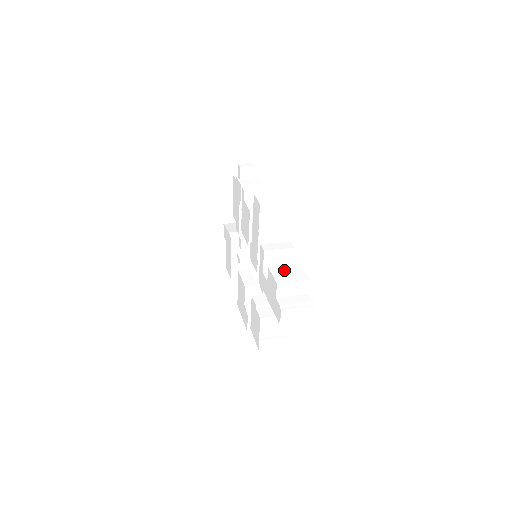
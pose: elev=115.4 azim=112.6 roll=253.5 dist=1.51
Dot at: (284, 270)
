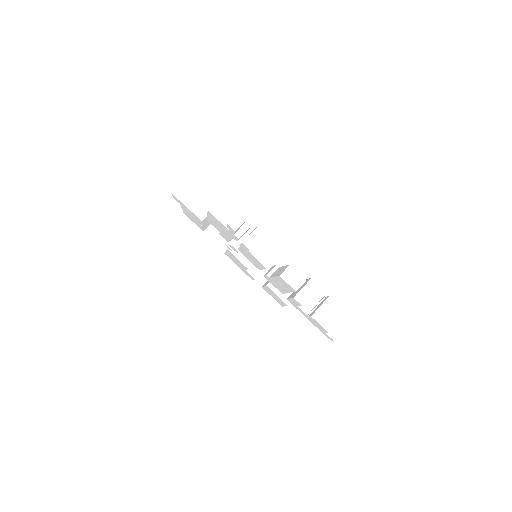
Dot at: (324, 313)
